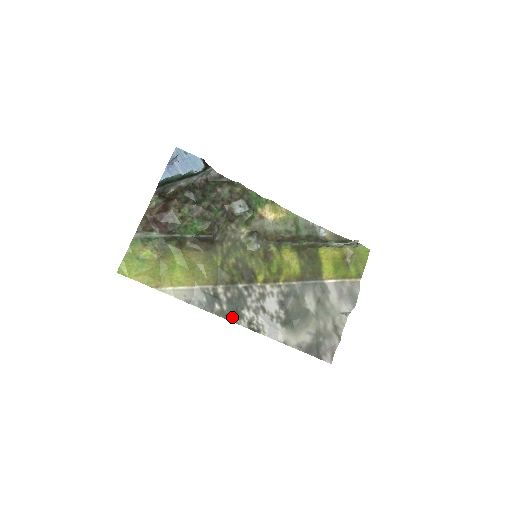
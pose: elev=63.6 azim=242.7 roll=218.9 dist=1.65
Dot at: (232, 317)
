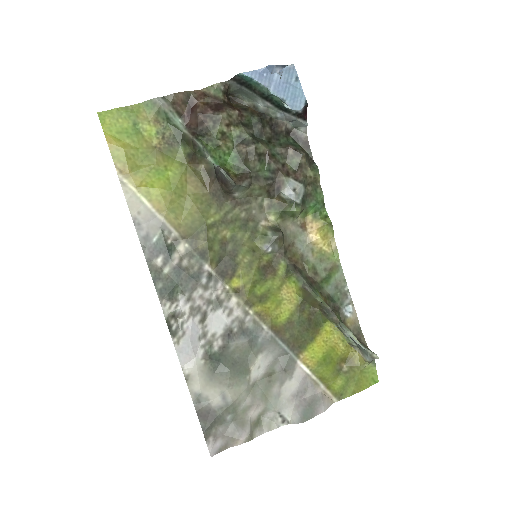
Dot at: (162, 288)
